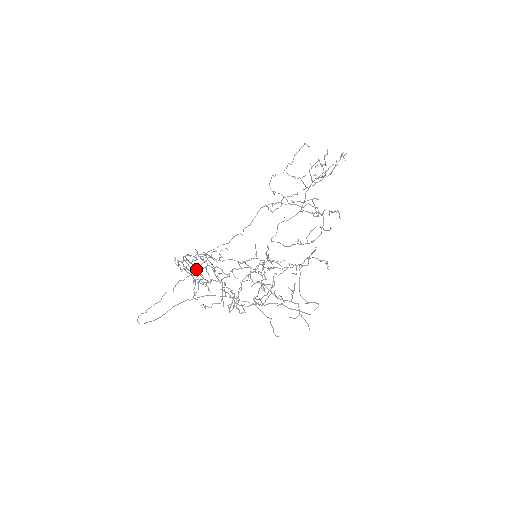
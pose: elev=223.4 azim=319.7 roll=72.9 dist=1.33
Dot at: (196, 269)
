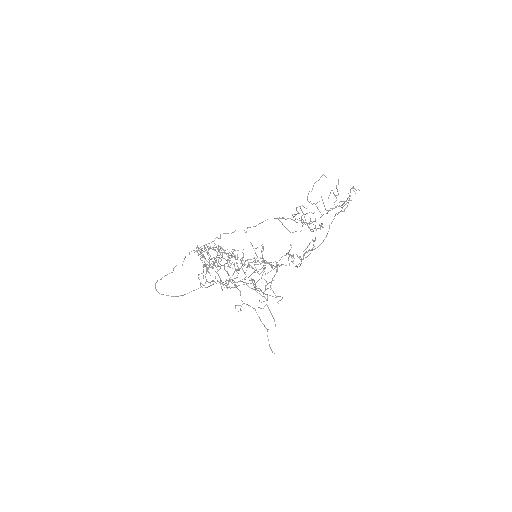
Dot at: occluded
